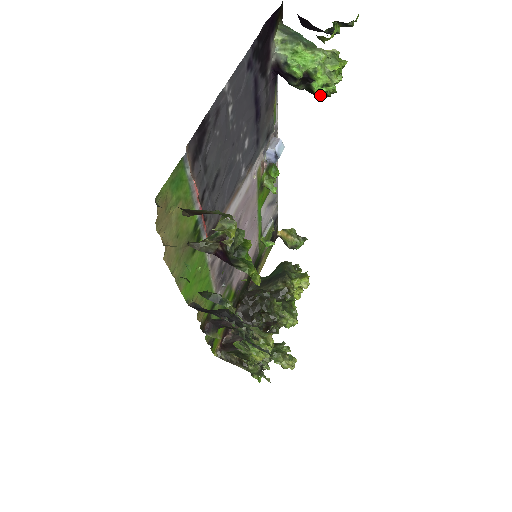
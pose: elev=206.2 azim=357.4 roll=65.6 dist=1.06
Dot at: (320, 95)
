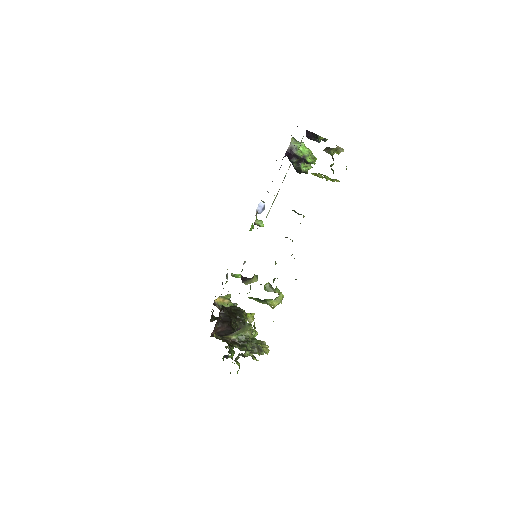
Dot at: (303, 171)
